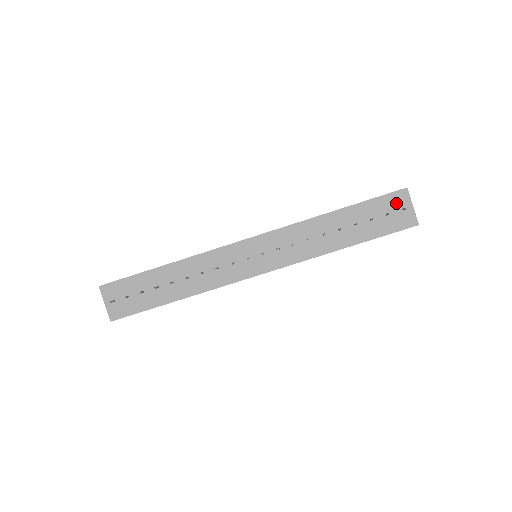
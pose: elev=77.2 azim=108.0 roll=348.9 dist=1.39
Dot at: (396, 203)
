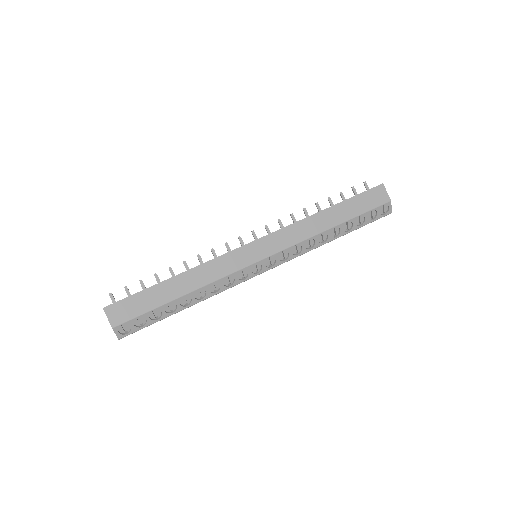
Dot at: occluded
